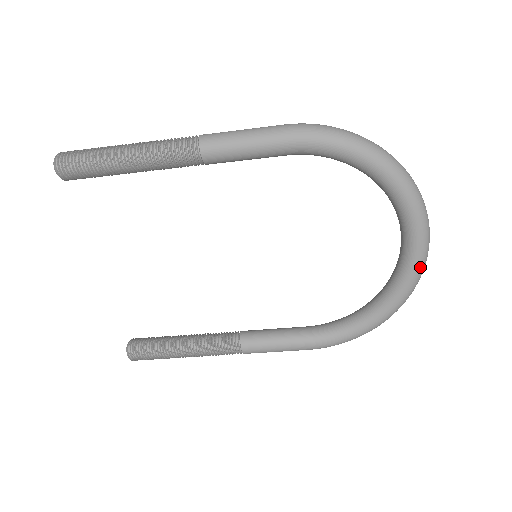
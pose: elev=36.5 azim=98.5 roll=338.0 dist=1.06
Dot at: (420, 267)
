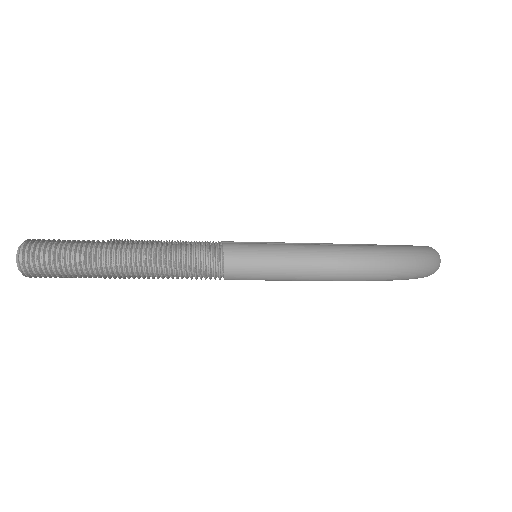
Dot at: occluded
